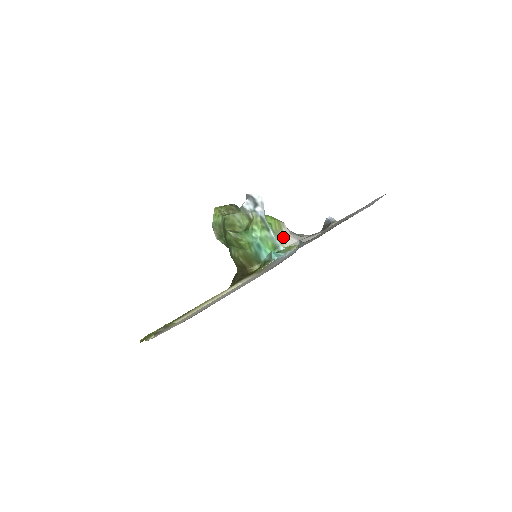
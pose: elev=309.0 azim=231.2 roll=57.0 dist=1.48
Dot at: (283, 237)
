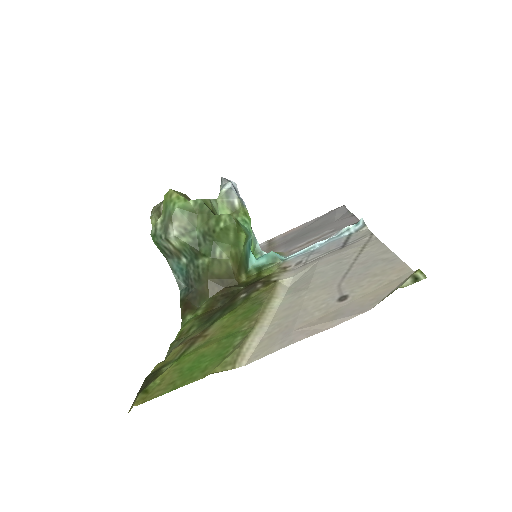
Dot at: occluded
